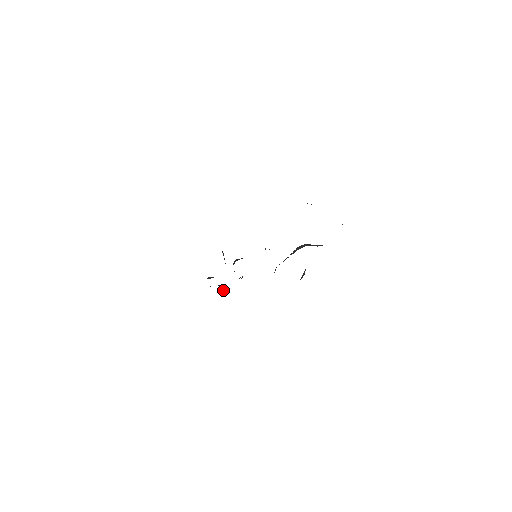
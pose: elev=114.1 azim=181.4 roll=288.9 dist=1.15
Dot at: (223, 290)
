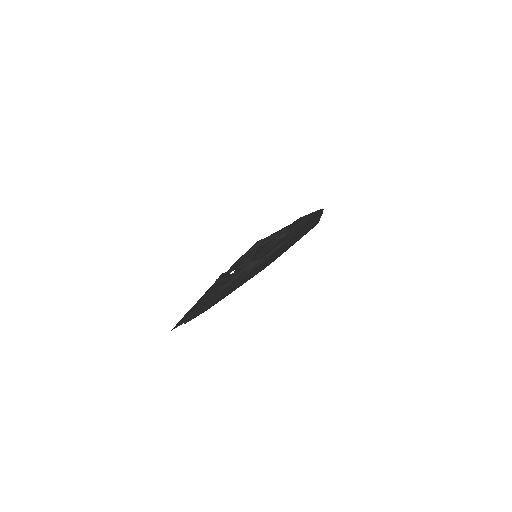
Dot at: (263, 240)
